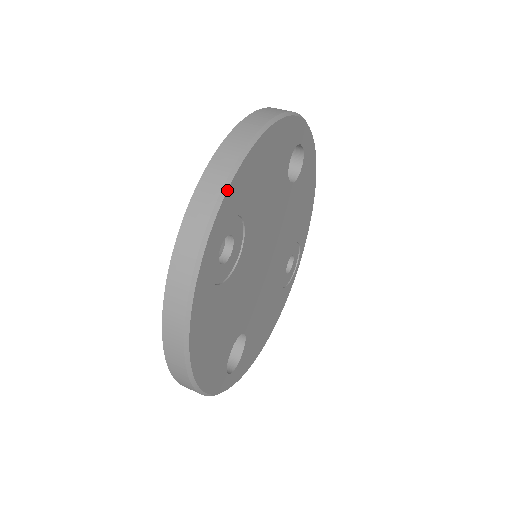
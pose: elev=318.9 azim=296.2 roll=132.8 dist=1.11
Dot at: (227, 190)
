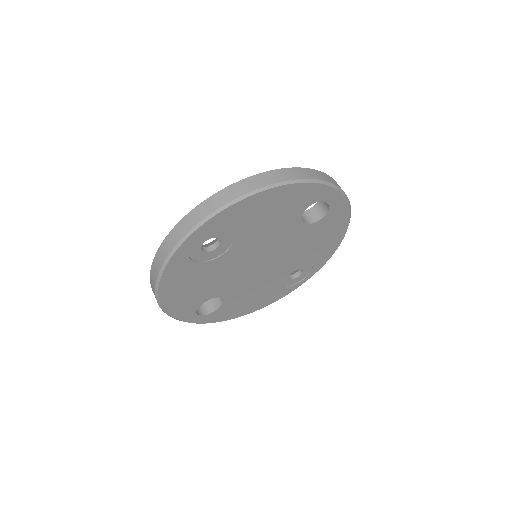
Dot at: (217, 213)
